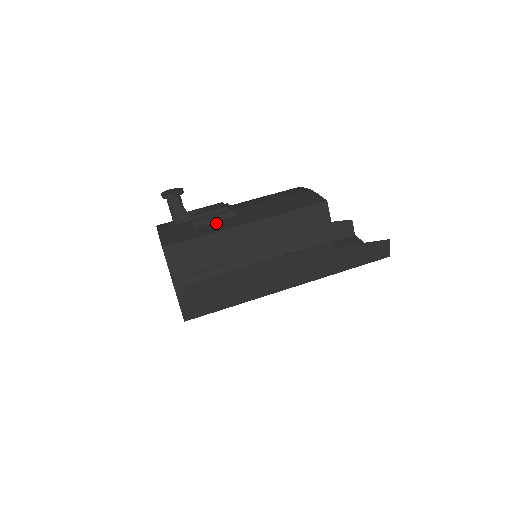
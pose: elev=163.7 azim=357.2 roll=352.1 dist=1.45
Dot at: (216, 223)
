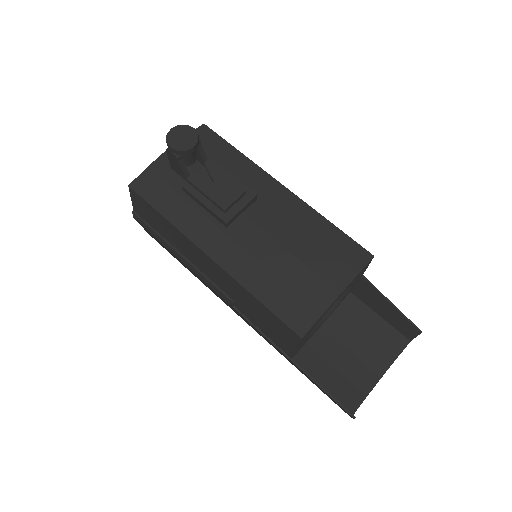
Dot at: (200, 214)
